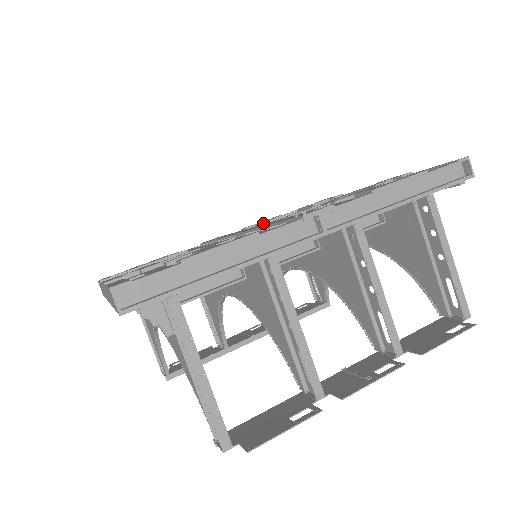
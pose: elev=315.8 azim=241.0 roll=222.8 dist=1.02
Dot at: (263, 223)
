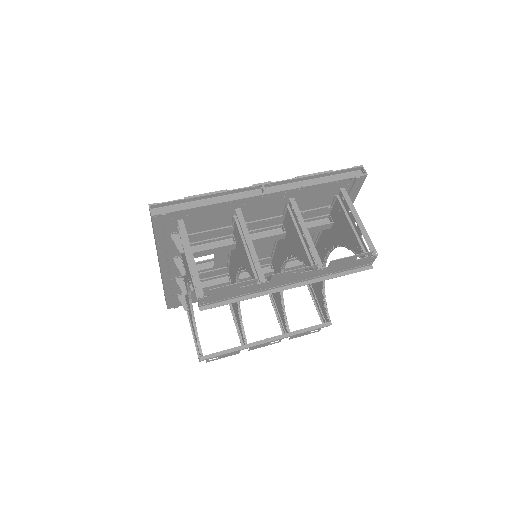
Dot at: occluded
